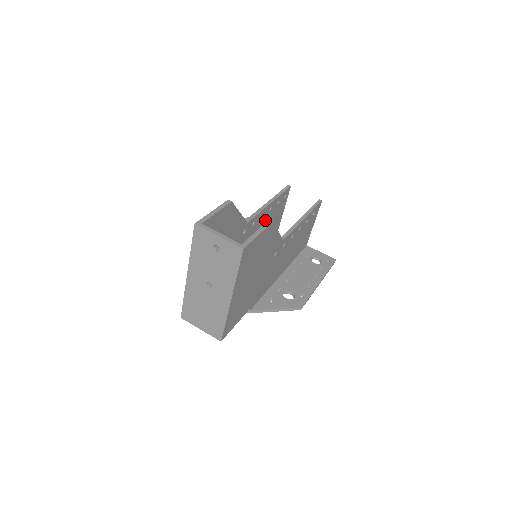
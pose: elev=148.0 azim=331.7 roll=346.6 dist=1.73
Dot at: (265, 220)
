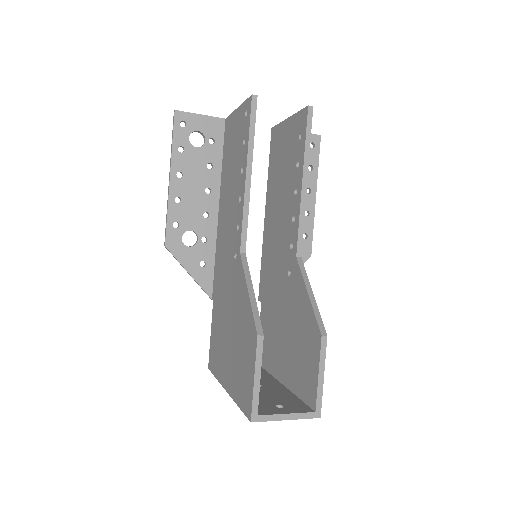
Dot at: occluded
